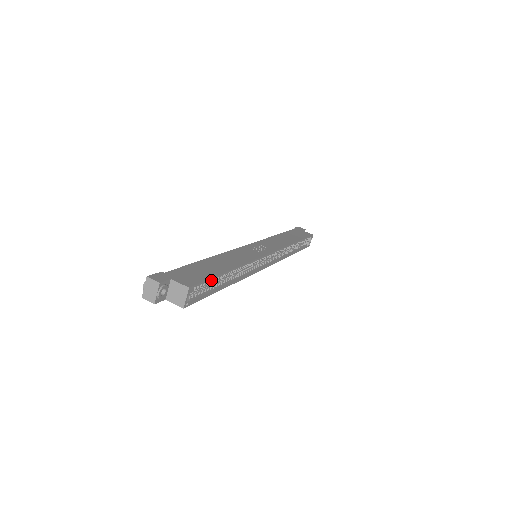
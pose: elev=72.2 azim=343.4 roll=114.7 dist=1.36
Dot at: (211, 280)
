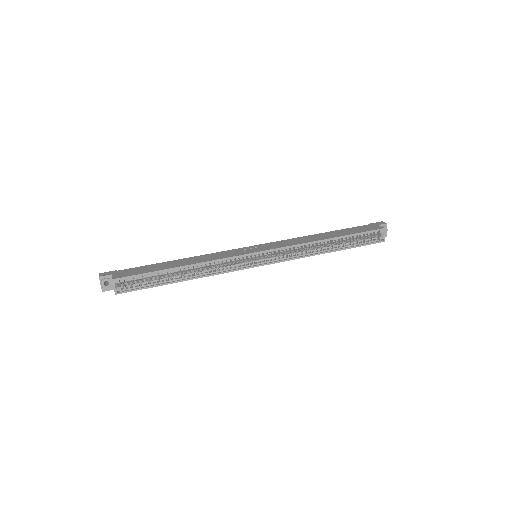
Dot at: (150, 275)
